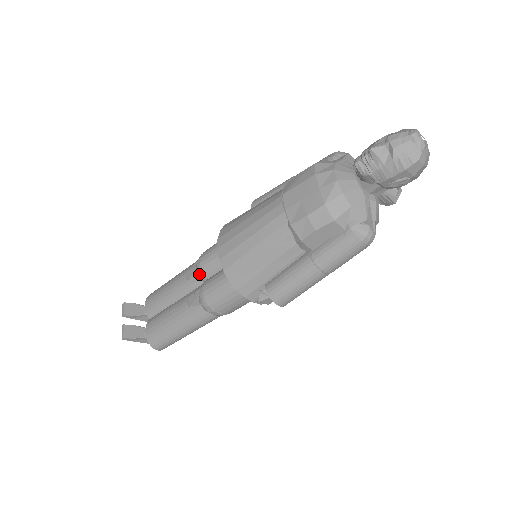
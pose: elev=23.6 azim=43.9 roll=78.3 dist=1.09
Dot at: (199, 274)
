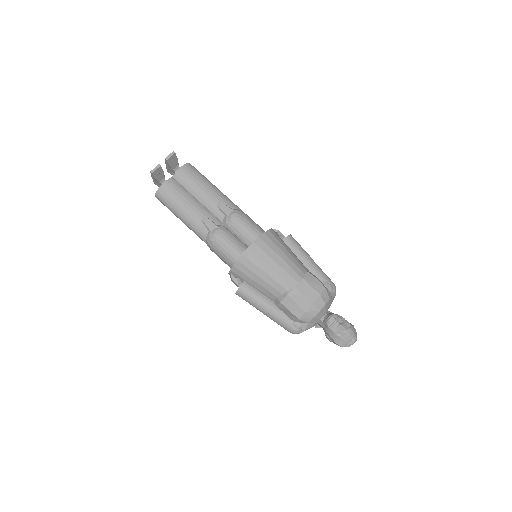
Dot at: (227, 219)
